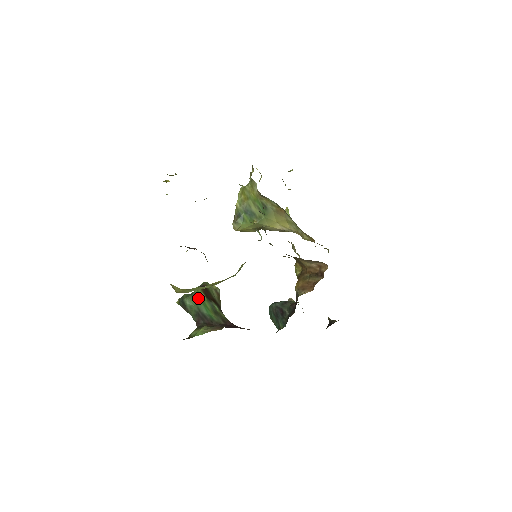
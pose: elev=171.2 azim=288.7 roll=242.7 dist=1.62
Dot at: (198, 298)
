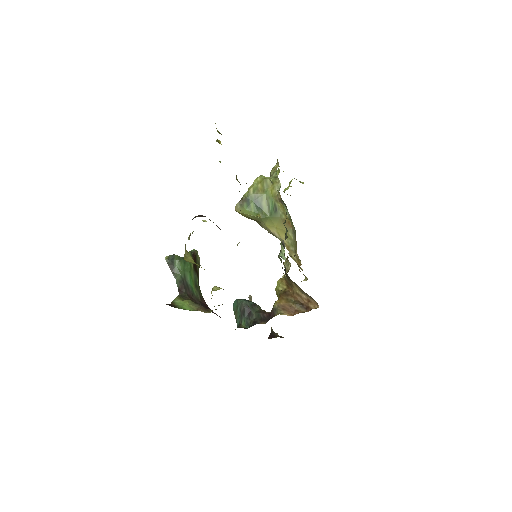
Dot at: (187, 265)
